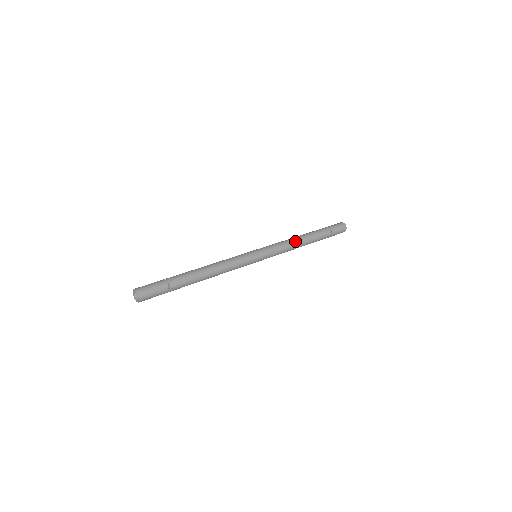
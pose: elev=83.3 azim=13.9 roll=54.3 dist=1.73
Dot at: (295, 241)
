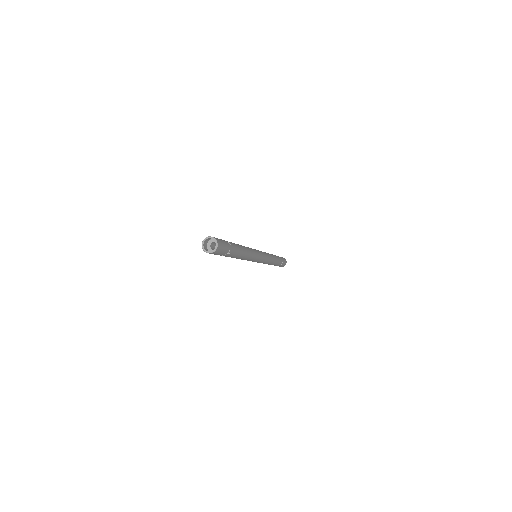
Dot at: occluded
